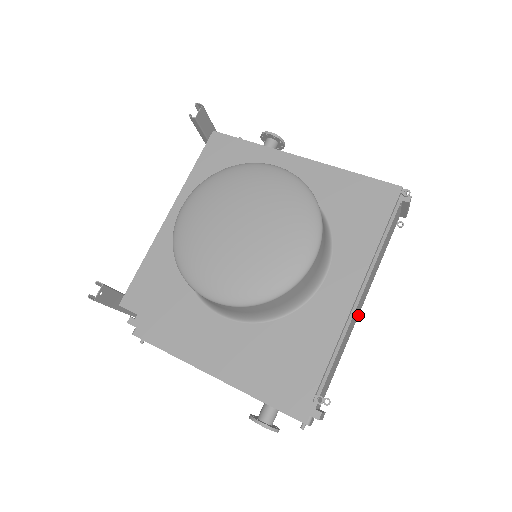
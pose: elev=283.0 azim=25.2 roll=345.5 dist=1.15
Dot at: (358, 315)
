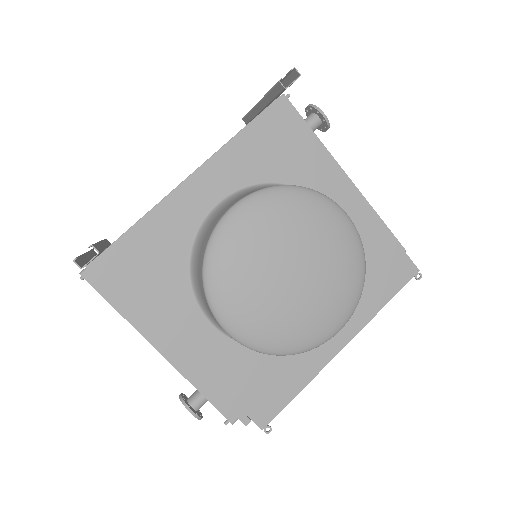
Dot at: occluded
